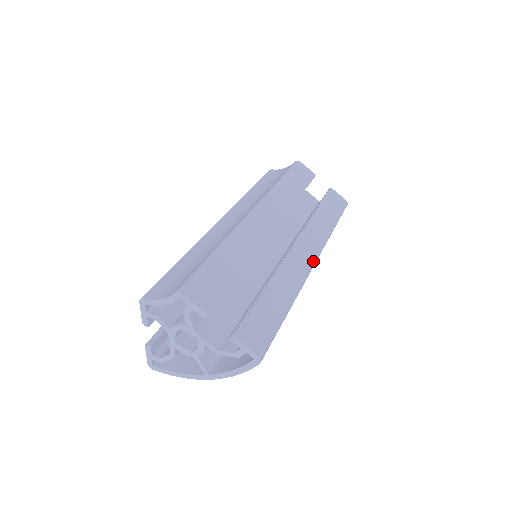
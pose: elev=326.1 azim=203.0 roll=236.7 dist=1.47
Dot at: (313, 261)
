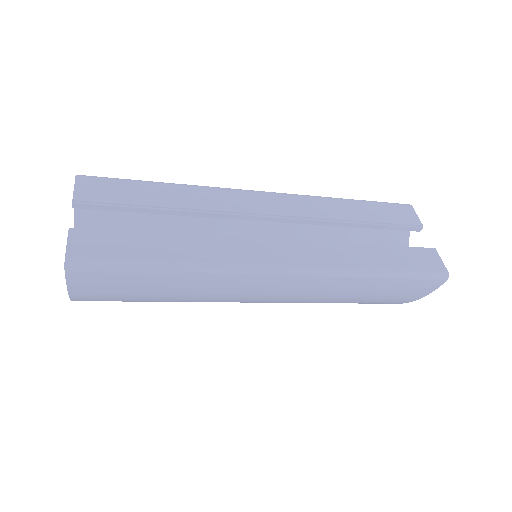
Dot at: (281, 266)
